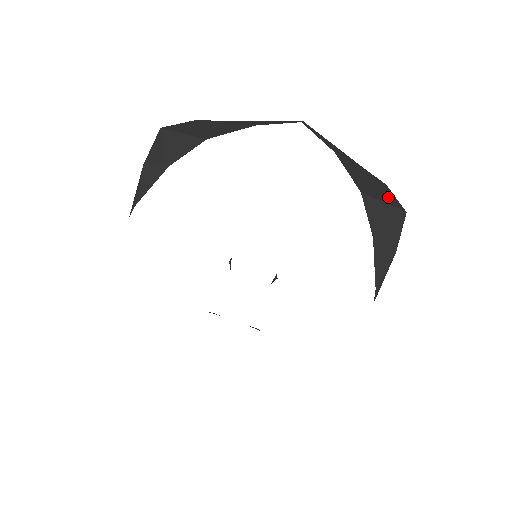
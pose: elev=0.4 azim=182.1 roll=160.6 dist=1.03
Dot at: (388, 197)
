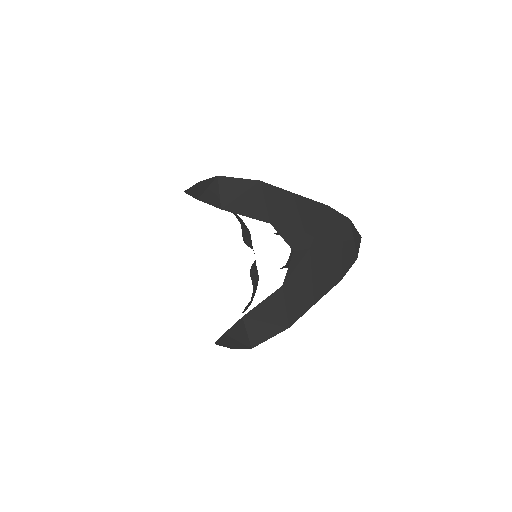
Dot at: (262, 334)
